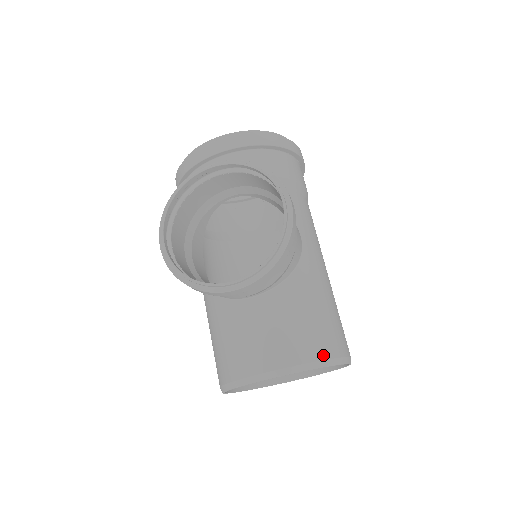
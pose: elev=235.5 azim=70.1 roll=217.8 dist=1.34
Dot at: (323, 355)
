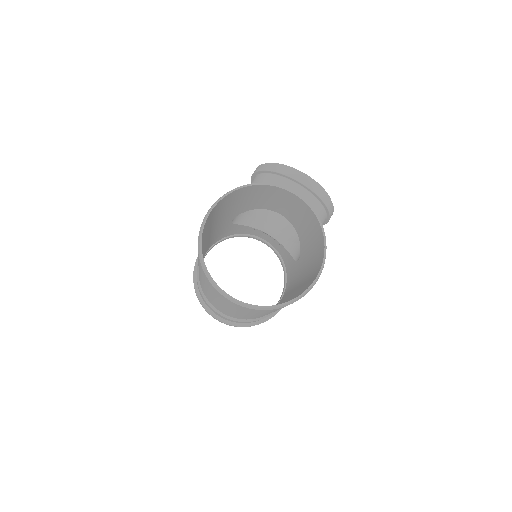
Dot at: occluded
